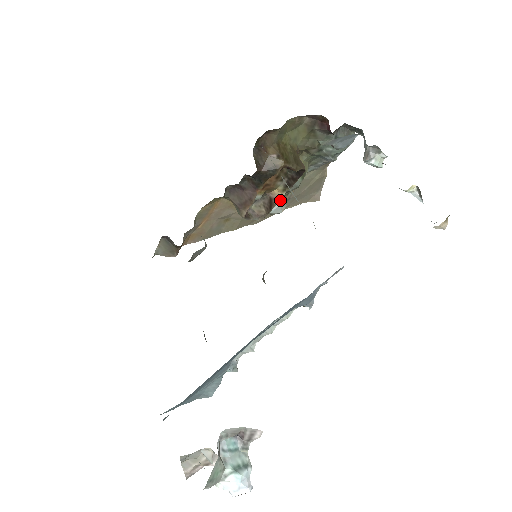
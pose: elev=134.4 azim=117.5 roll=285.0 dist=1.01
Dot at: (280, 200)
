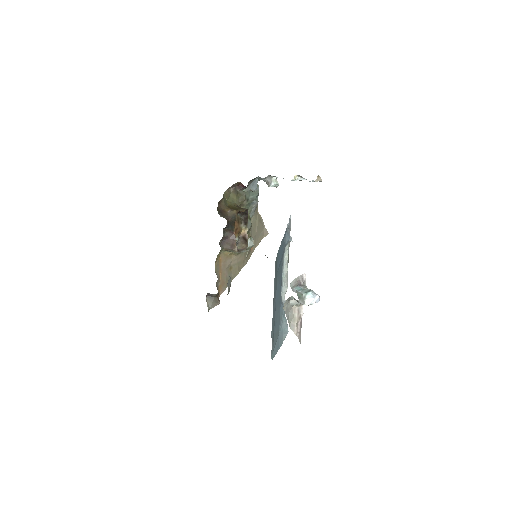
Dot at: (248, 237)
